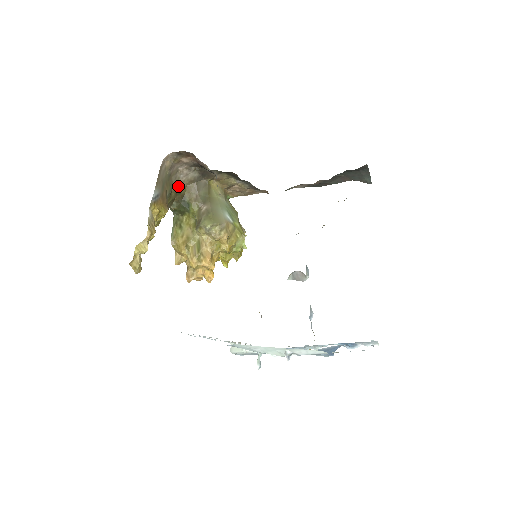
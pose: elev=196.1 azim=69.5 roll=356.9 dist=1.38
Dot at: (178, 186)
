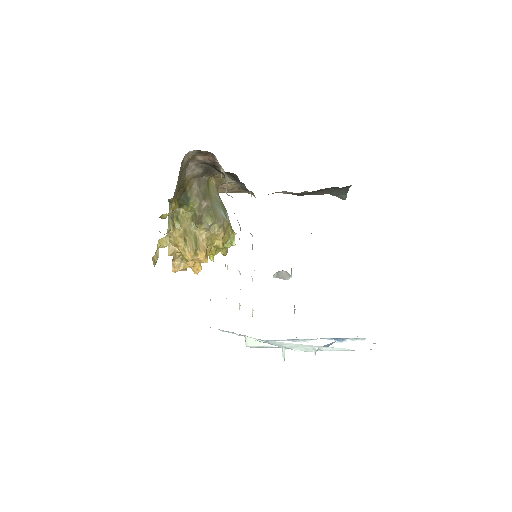
Dot at: (183, 180)
